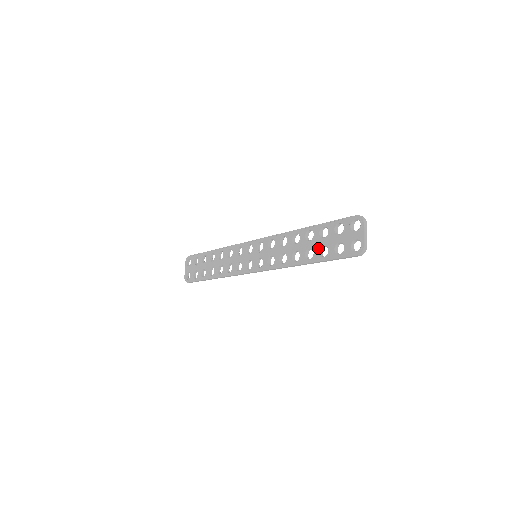
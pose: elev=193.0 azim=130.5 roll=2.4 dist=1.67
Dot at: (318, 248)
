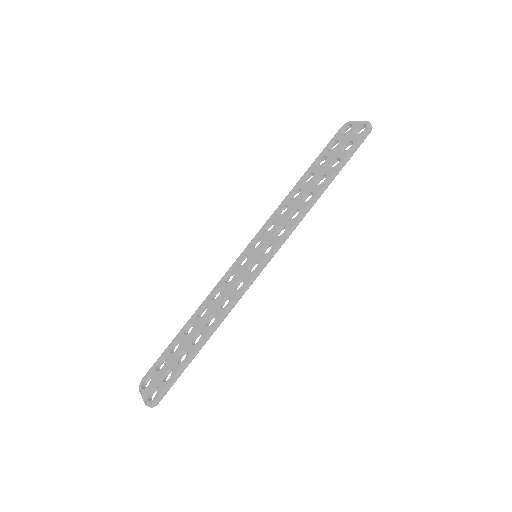
Dot at: (326, 168)
